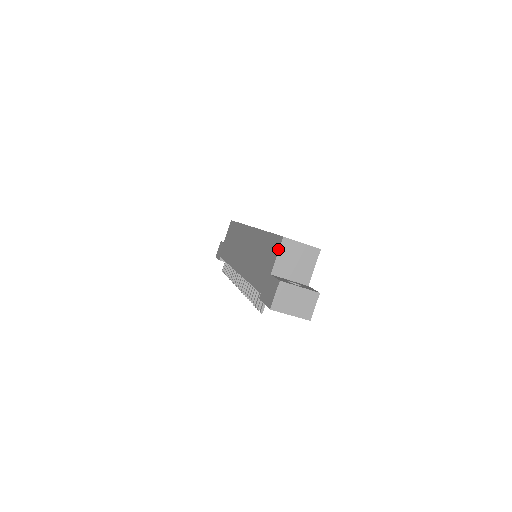
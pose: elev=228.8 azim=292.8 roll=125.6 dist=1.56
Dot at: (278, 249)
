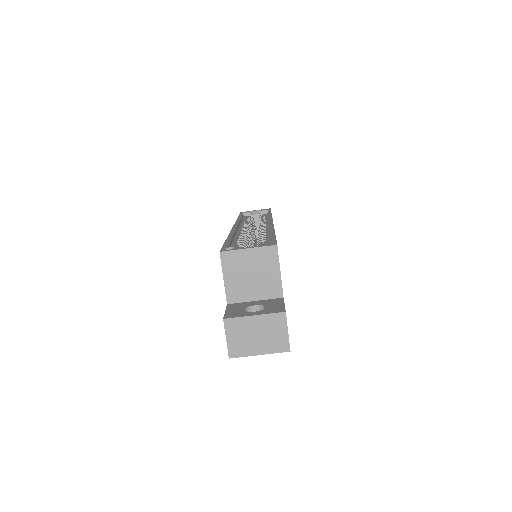
Dot at: occluded
